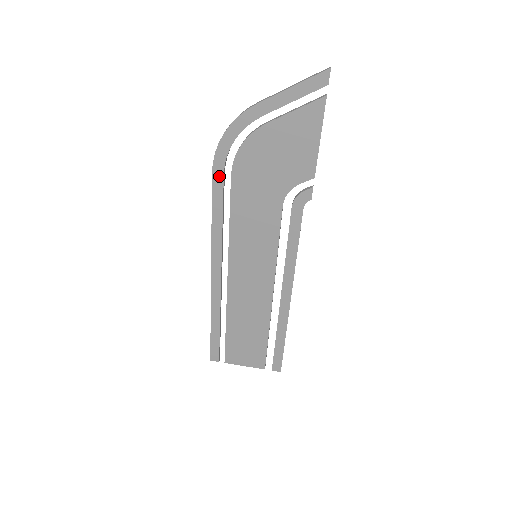
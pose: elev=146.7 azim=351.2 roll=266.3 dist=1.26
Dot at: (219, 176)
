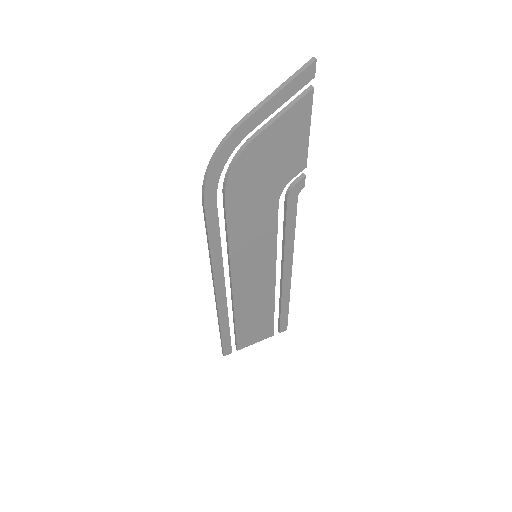
Dot at: (212, 206)
